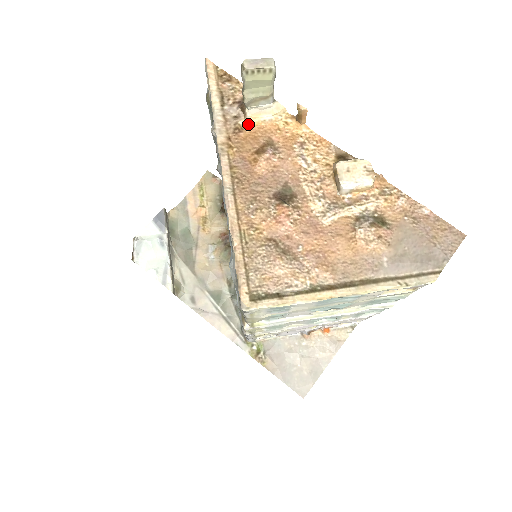
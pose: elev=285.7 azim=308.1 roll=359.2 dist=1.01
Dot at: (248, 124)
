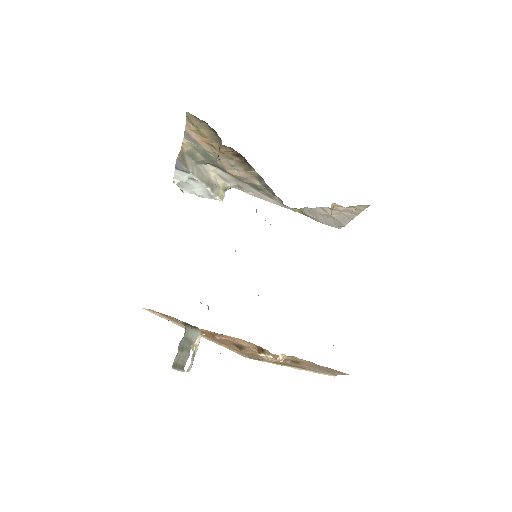
Dot at: occluded
